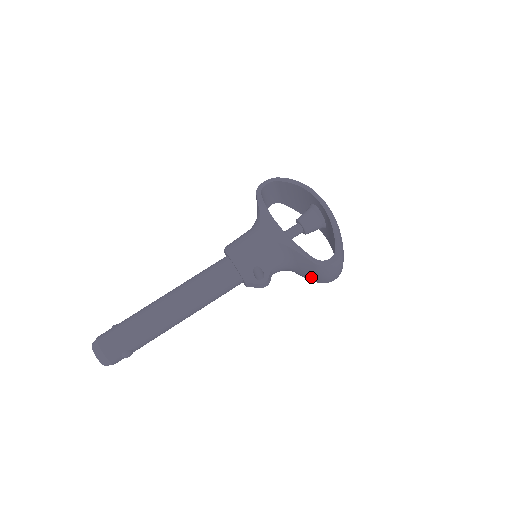
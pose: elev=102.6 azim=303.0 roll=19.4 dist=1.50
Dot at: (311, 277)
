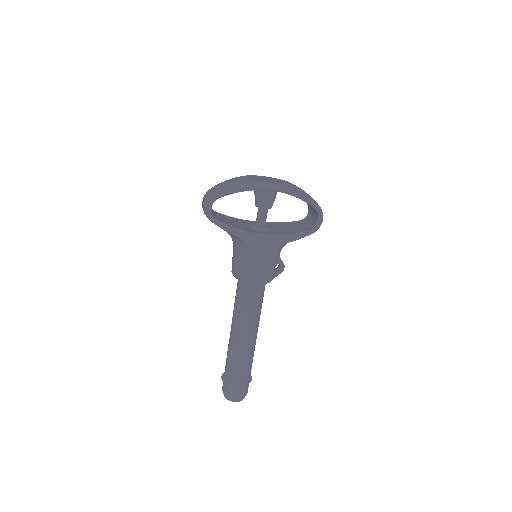
Dot at: occluded
